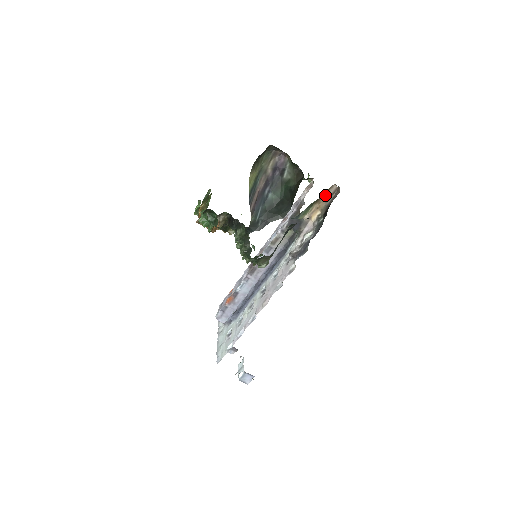
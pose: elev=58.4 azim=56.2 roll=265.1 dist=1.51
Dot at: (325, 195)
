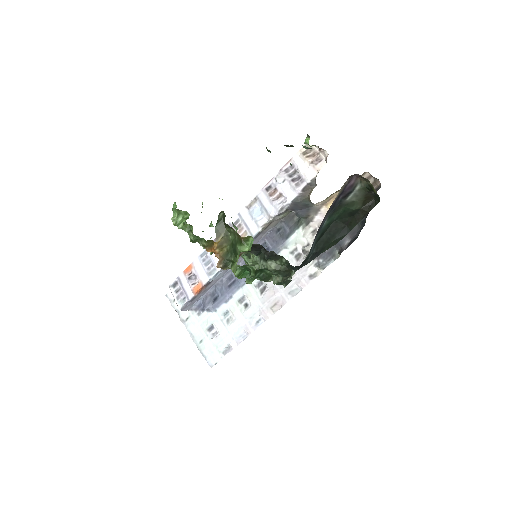
Dot at: occluded
